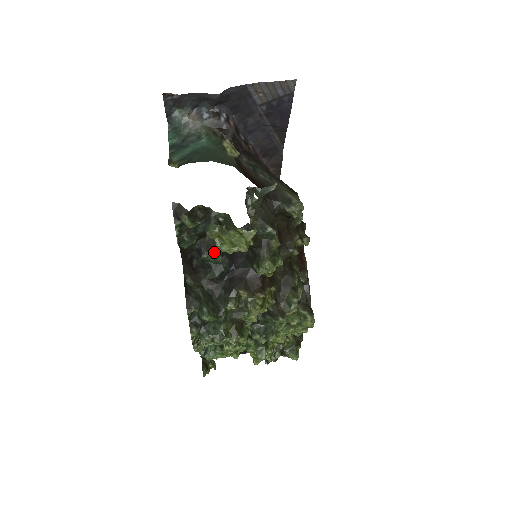
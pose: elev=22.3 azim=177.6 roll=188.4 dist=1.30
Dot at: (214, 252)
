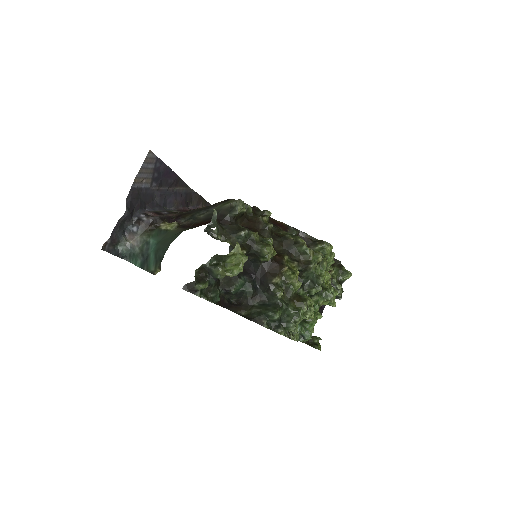
Dot at: (234, 282)
